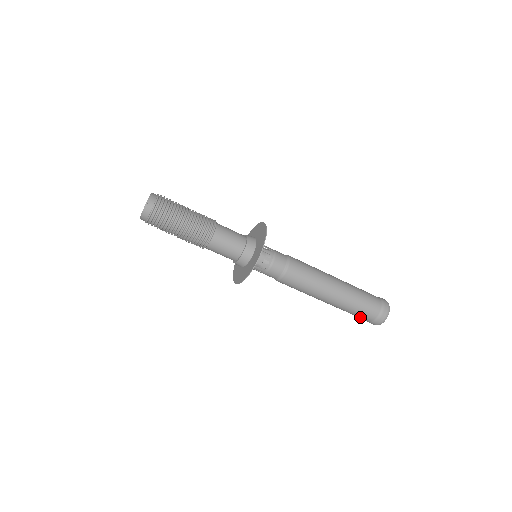
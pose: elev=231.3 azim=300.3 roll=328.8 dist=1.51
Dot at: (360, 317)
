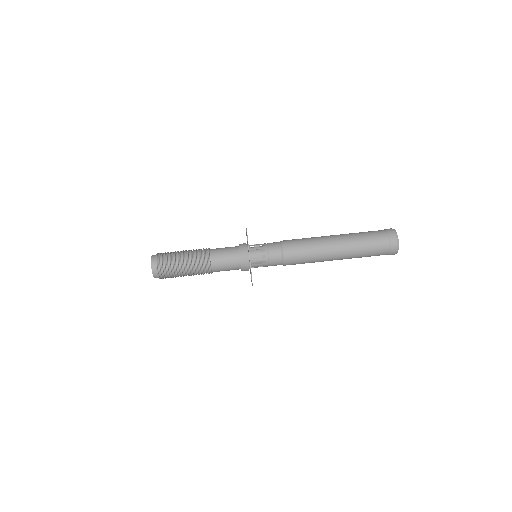
Dot at: (376, 255)
